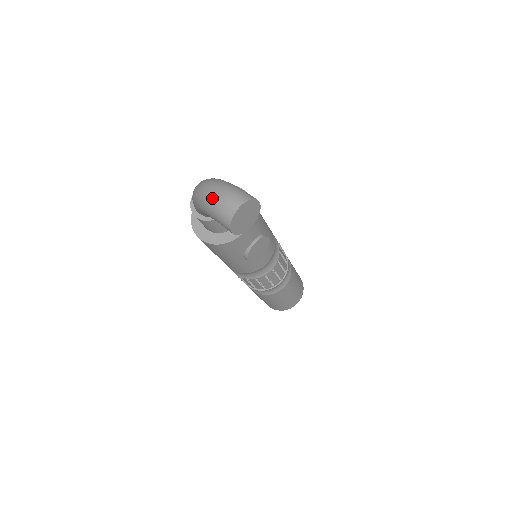
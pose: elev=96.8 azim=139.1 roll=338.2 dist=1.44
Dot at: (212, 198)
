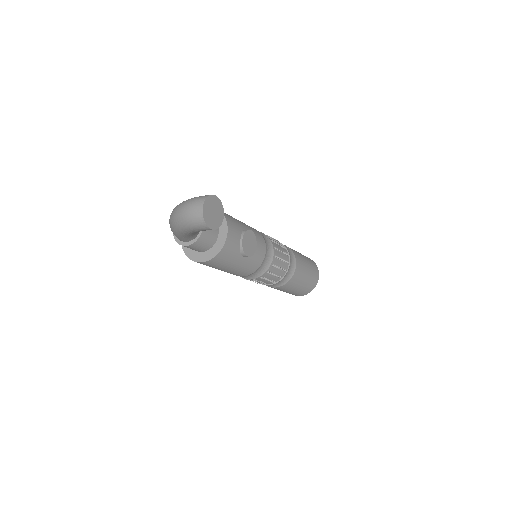
Dot at: (182, 216)
